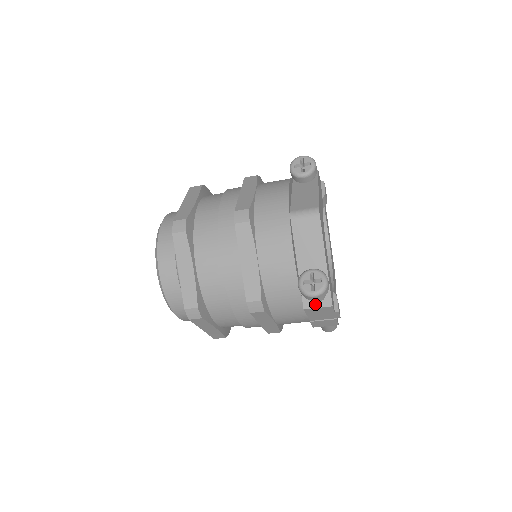
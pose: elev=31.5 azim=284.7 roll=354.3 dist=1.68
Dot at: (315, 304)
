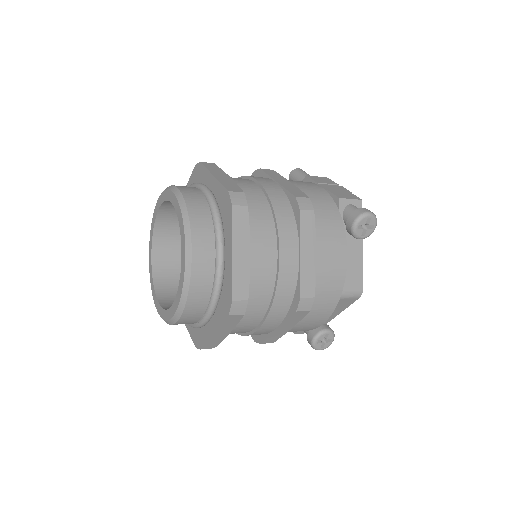
Dot at: occluded
